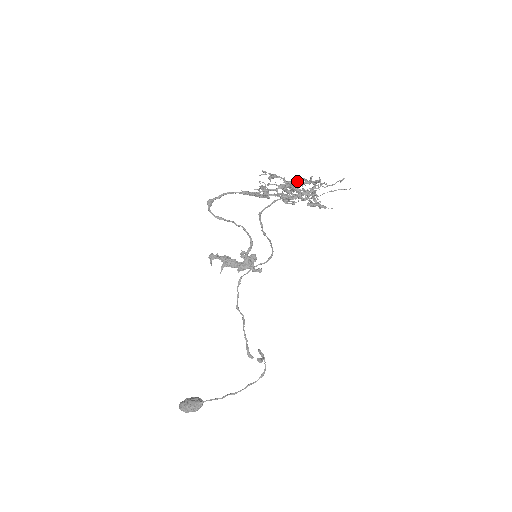
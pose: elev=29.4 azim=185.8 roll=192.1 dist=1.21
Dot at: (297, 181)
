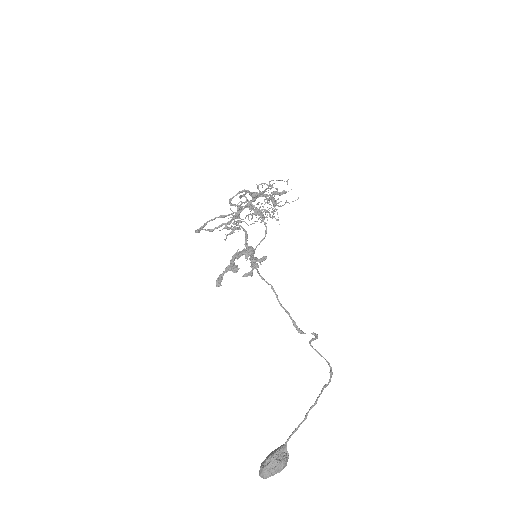
Dot at: (258, 209)
